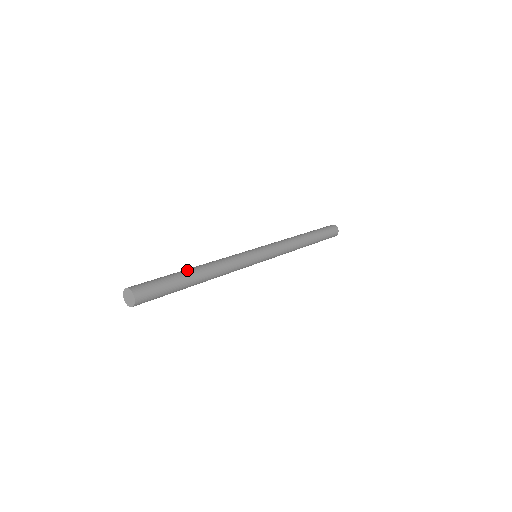
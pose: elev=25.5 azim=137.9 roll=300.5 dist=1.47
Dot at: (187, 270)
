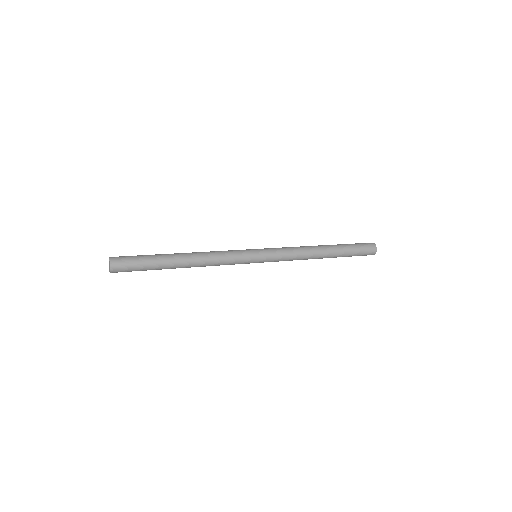
Dot at: (171, 256)
